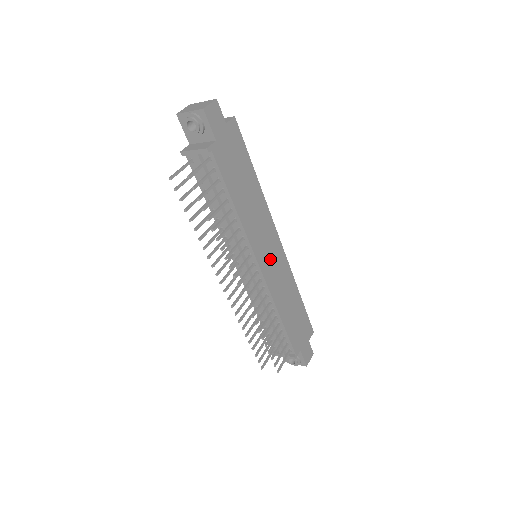
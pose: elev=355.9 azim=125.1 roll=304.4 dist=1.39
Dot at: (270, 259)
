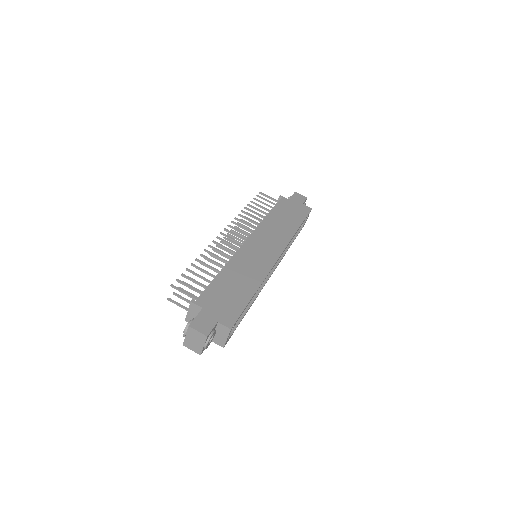
Dot at: (259, 249)
